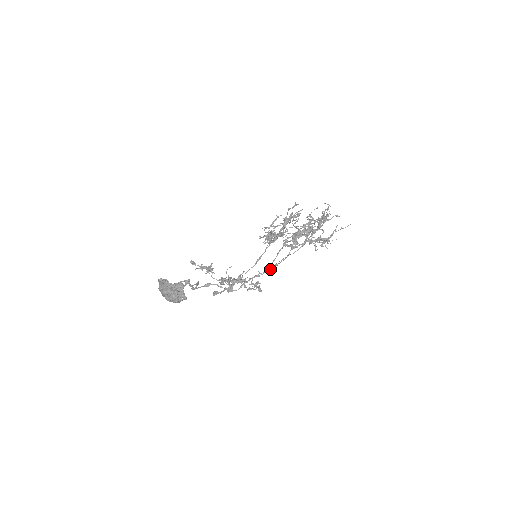
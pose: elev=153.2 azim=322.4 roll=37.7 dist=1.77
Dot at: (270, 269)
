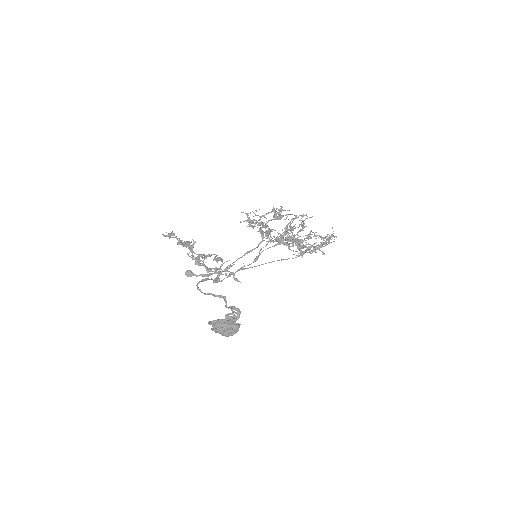
Dot at: (253, 262)
